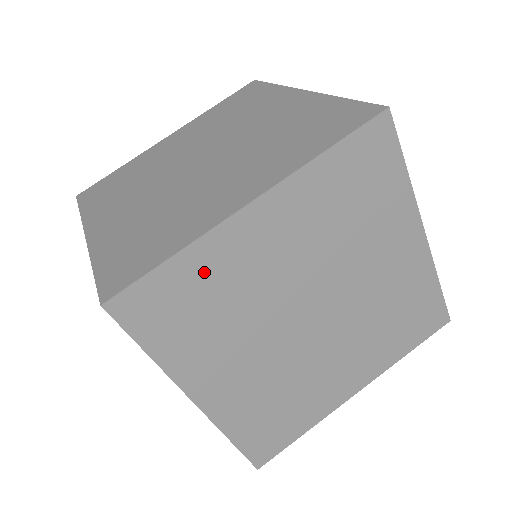
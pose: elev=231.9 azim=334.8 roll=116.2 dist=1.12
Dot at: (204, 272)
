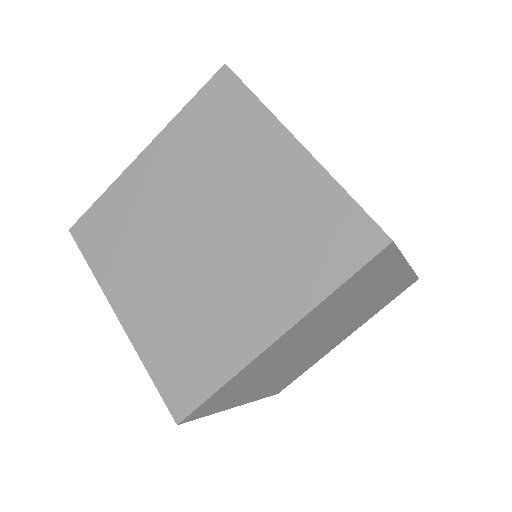
Dot at: (244, 377)
